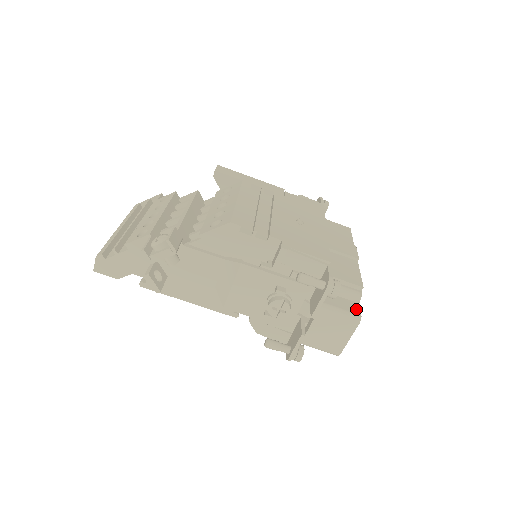
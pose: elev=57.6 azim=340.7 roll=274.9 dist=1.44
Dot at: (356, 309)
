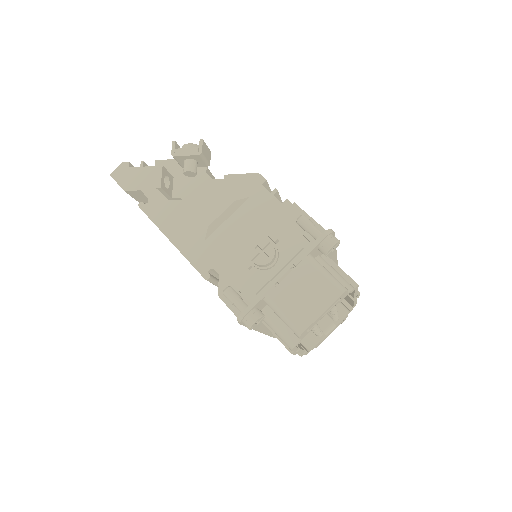
Dot at: occluded
